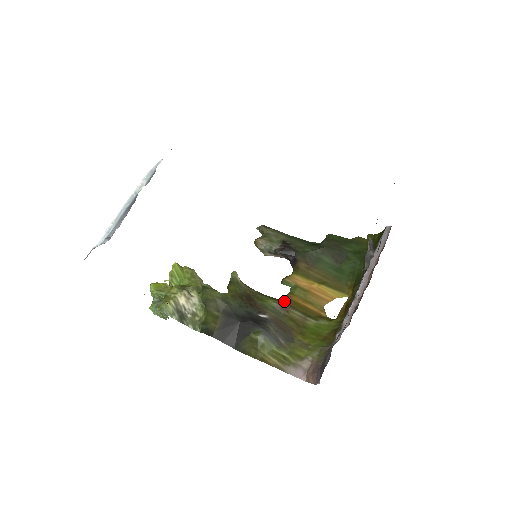
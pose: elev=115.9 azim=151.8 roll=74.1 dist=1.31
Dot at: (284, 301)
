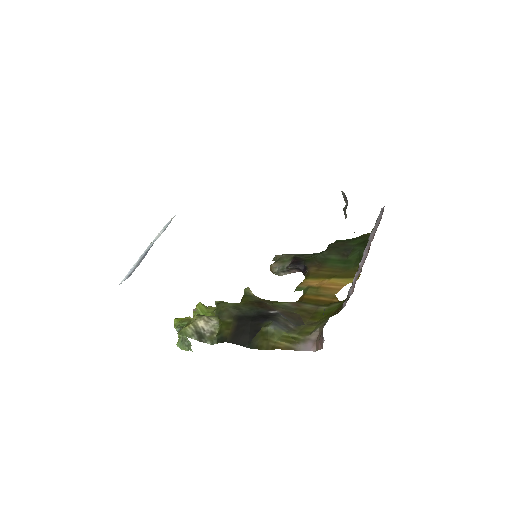
Dot at: (297, 301)
